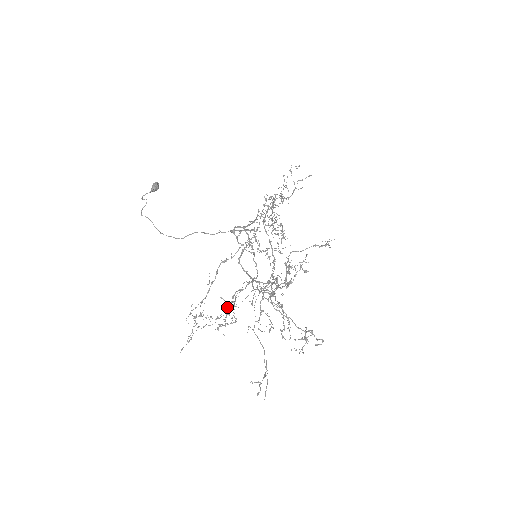
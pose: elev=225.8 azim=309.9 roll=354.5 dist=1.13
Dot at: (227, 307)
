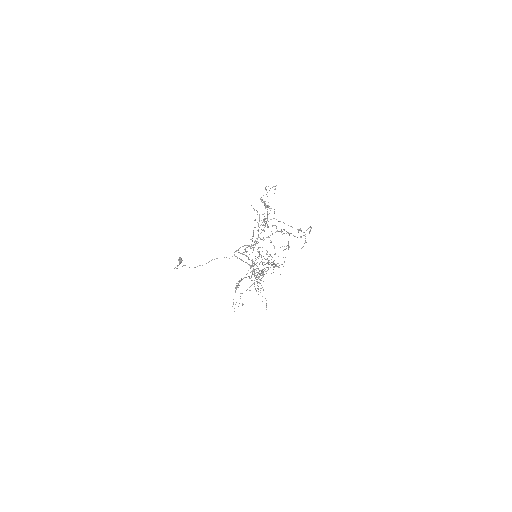
Dot at: occluded
